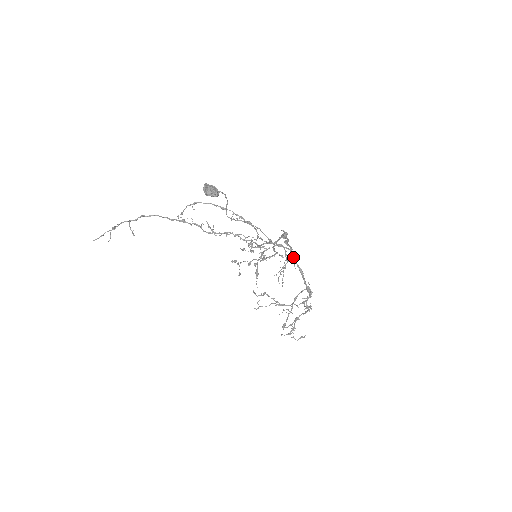
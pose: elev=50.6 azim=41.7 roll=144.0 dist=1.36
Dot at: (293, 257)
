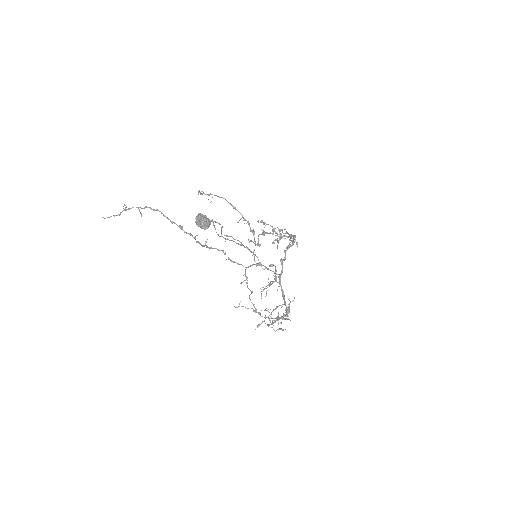
Dot at: (280, 280)
